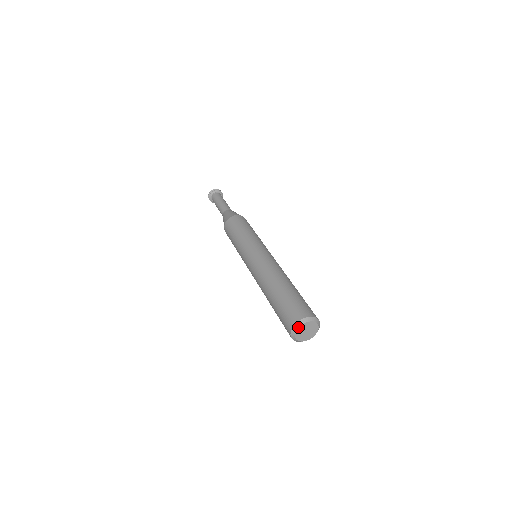
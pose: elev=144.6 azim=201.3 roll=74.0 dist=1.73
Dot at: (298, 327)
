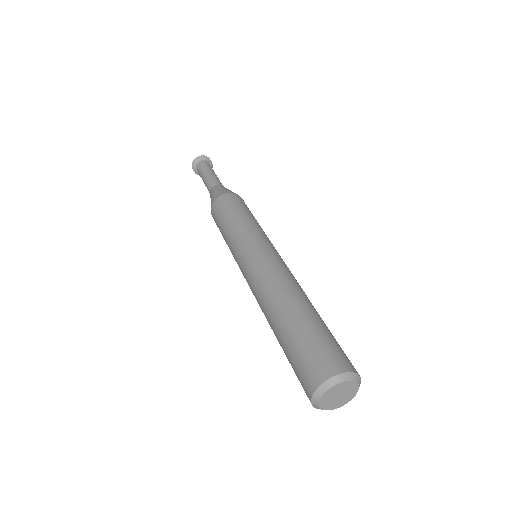
Dot at: (334, 384)
